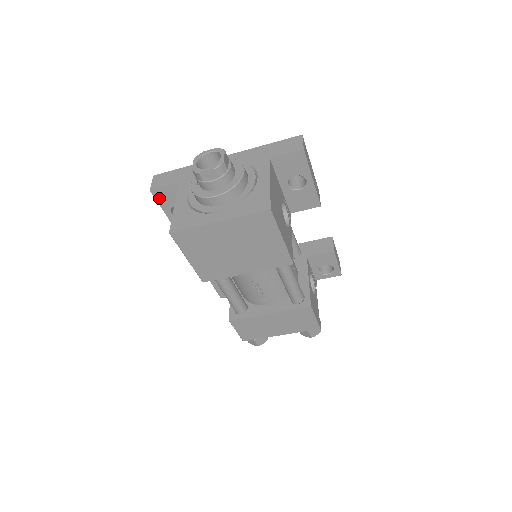
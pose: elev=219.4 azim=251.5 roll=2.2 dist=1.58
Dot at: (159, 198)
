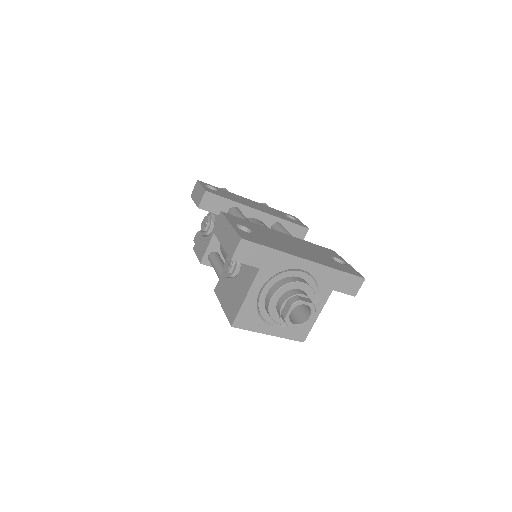
Dot at: occluded
